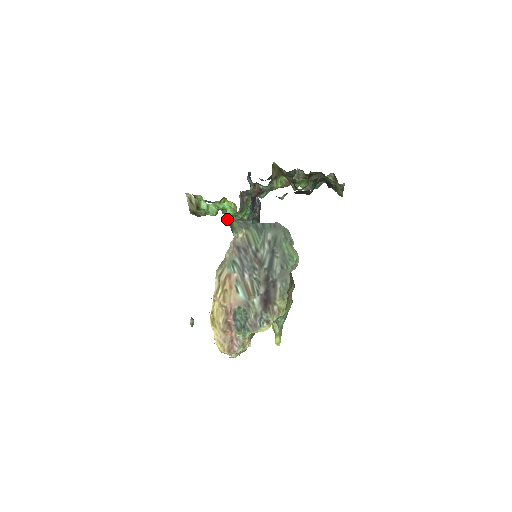
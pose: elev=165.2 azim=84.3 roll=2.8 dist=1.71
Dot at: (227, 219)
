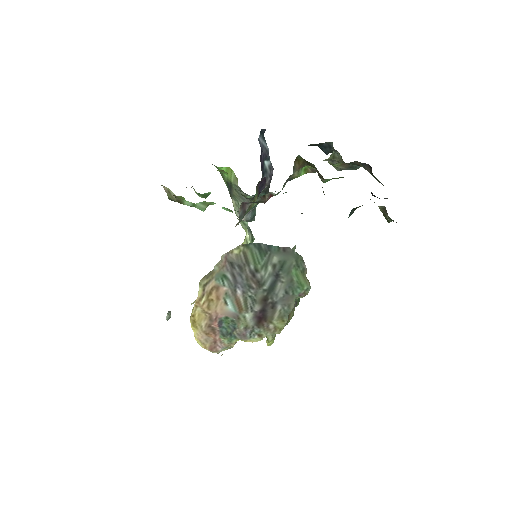
Dot at: (225, 181)
